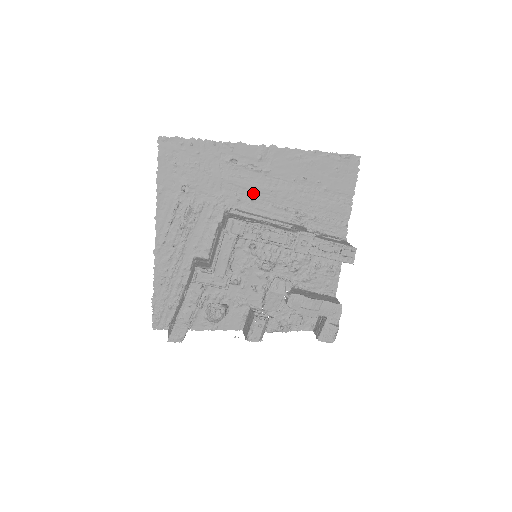
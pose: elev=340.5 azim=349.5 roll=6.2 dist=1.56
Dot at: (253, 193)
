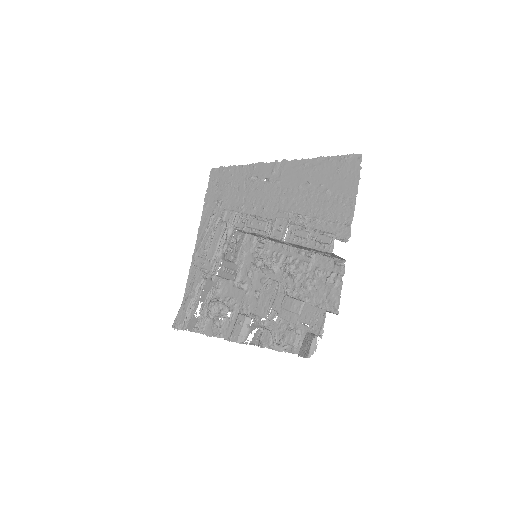
Dot at: (266, 202)
